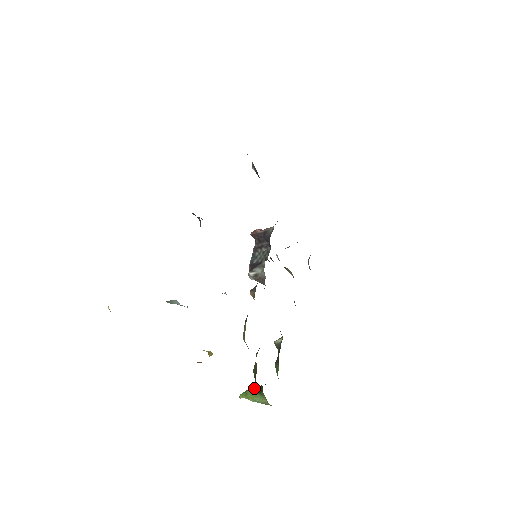
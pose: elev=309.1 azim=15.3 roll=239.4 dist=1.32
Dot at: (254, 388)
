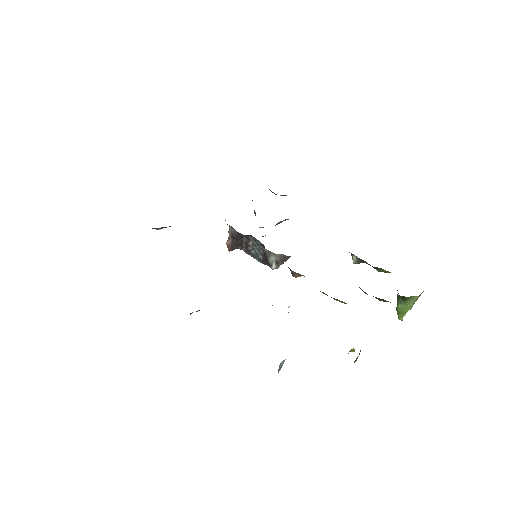
Dot at: (397, 303)
